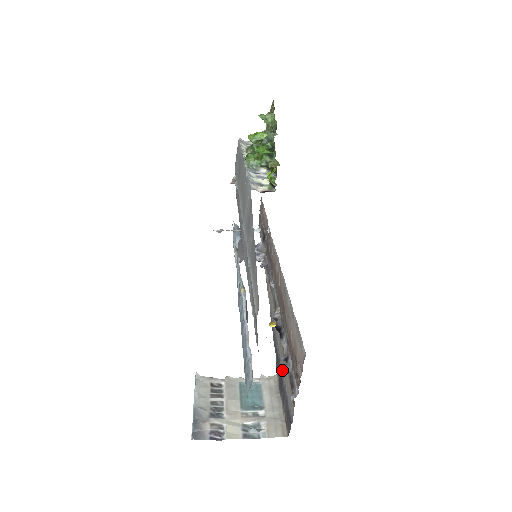
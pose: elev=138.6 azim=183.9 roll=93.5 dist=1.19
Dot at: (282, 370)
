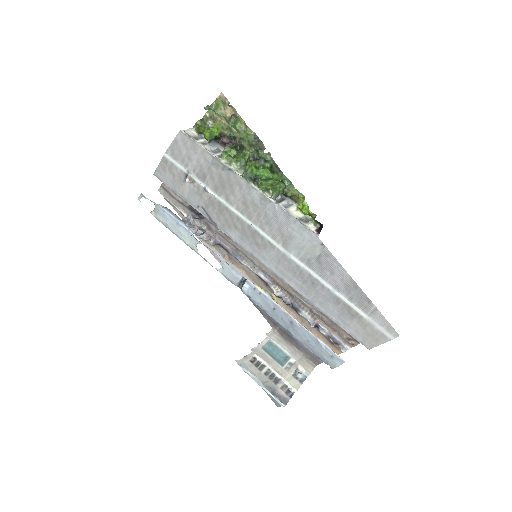
Dot at: occluded
